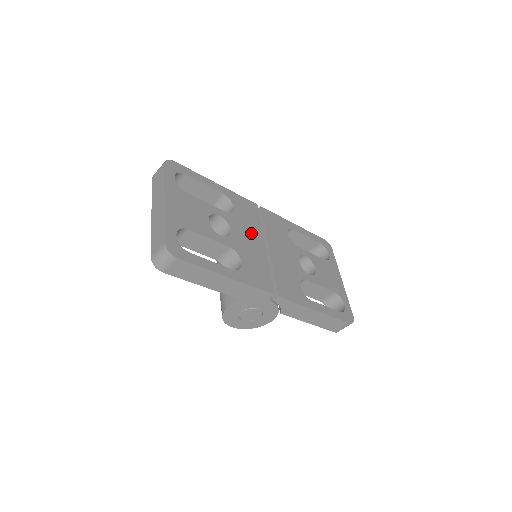
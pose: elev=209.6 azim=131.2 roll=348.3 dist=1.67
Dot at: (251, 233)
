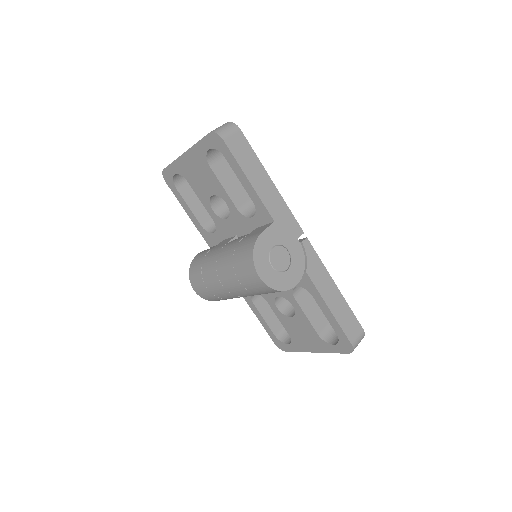
Dot at: occluded
